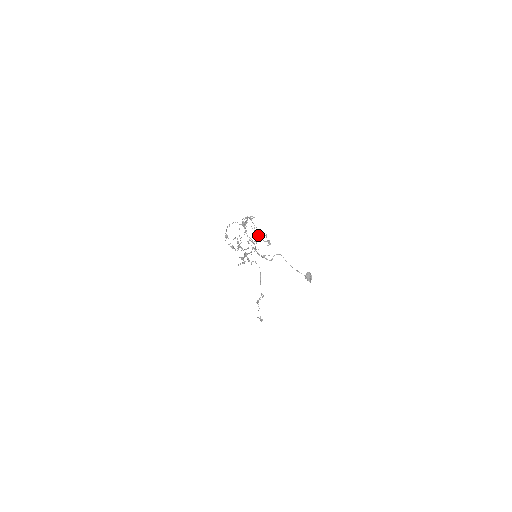
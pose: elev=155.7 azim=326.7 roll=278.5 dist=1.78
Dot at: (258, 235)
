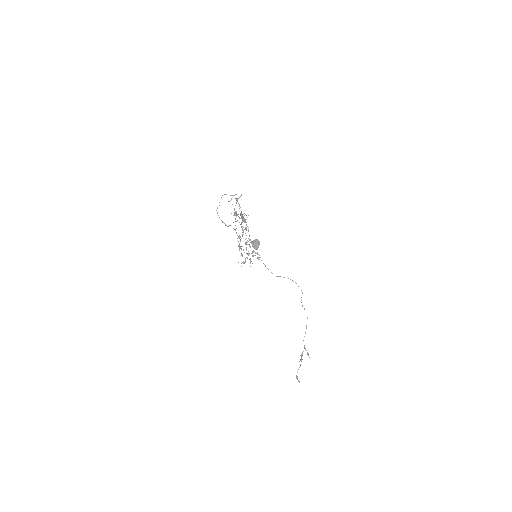
Dot at: (236, 212)
